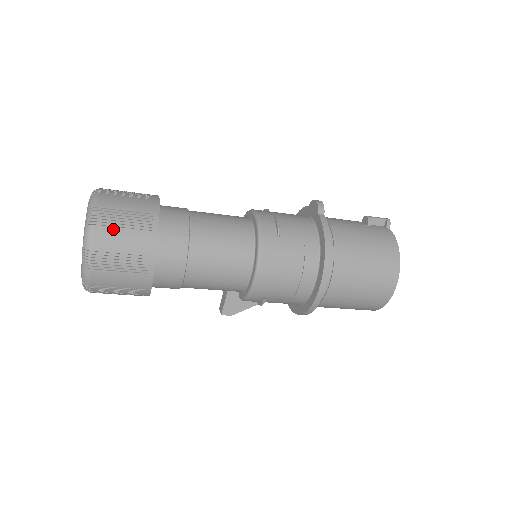
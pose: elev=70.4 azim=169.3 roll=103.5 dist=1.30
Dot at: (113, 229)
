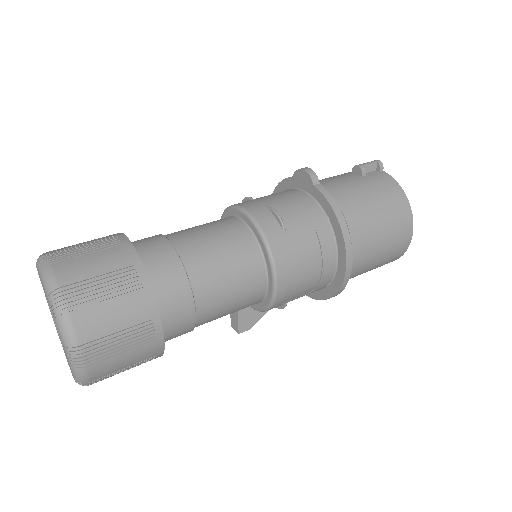
Dot at: (95, 307)
